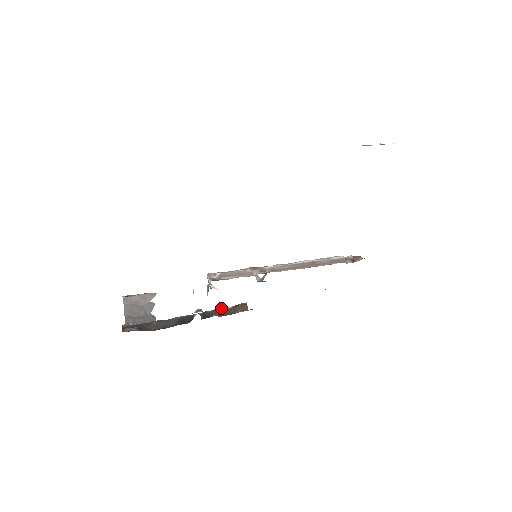
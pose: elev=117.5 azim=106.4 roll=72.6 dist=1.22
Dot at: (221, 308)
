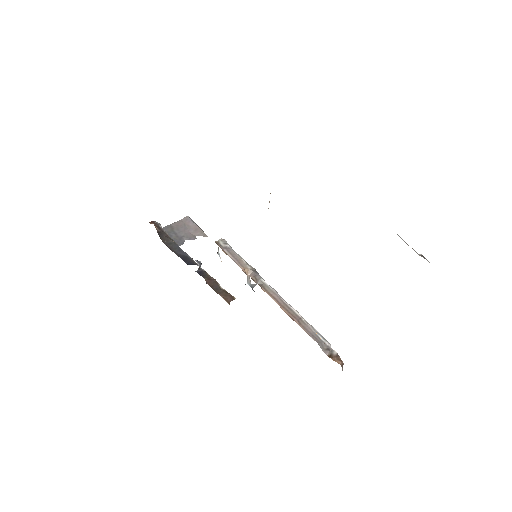
Dot at: occluded
